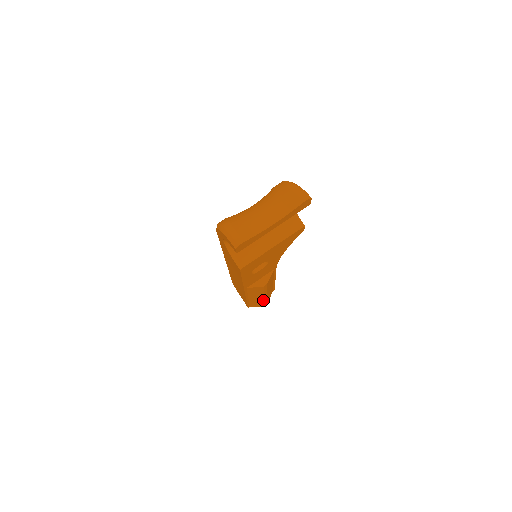
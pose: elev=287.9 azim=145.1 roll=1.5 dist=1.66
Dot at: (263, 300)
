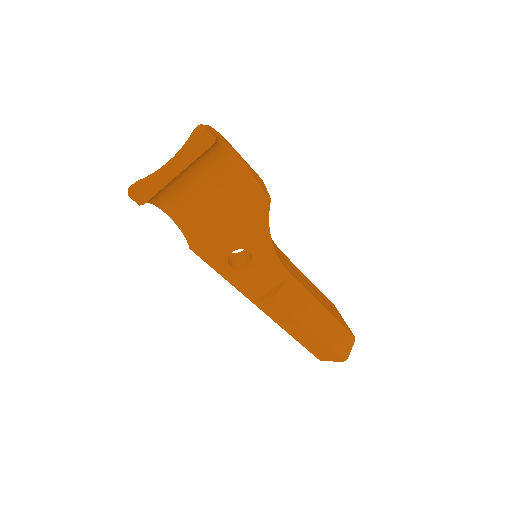
Dot at: (319, 341)
